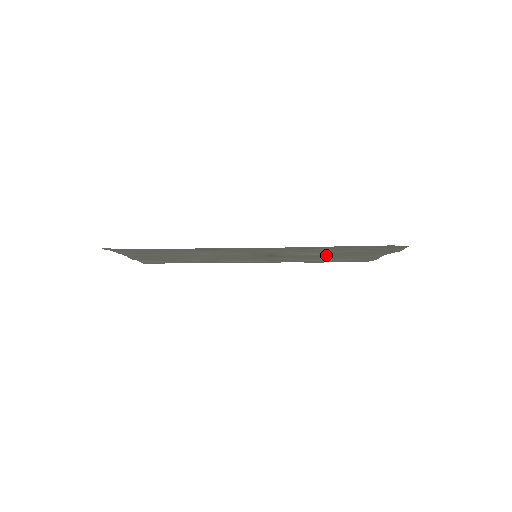
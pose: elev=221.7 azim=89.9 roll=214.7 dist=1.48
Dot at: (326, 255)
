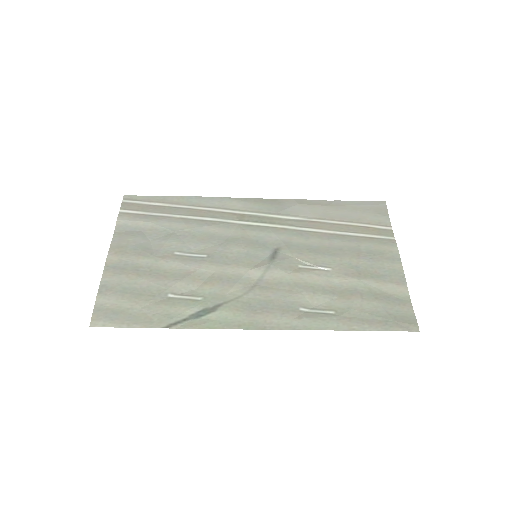
Dot at: (334, 258)
